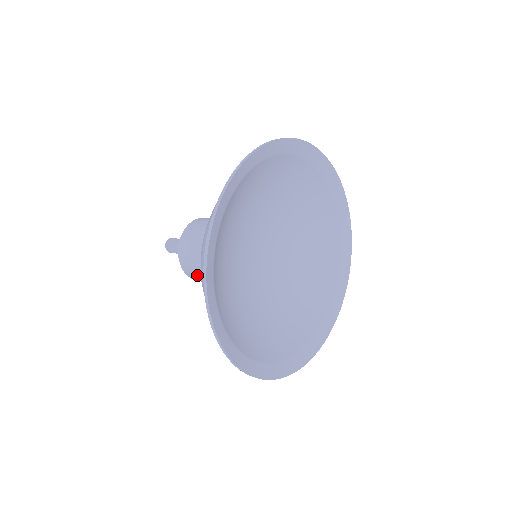
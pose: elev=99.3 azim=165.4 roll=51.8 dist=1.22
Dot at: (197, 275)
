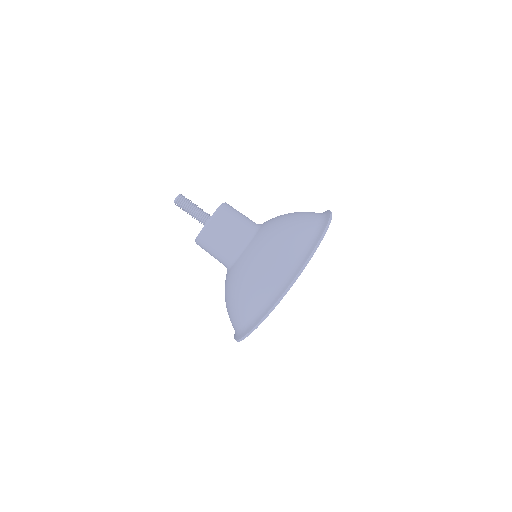
Dot at: (209, 250)
